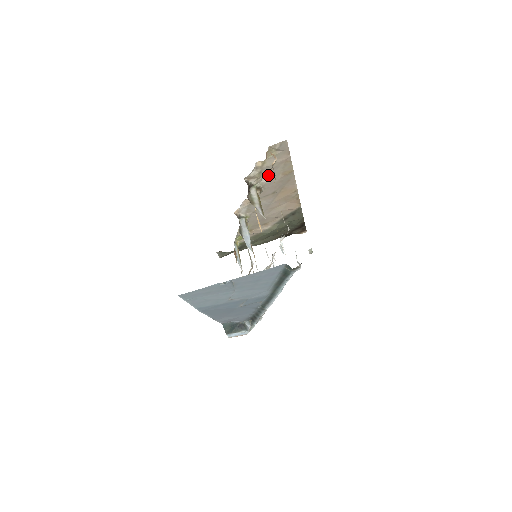
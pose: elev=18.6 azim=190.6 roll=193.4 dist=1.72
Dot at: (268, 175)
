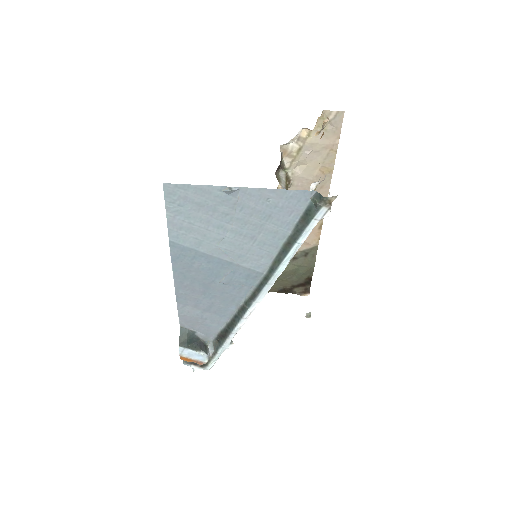
Dot at: (305, 161)
